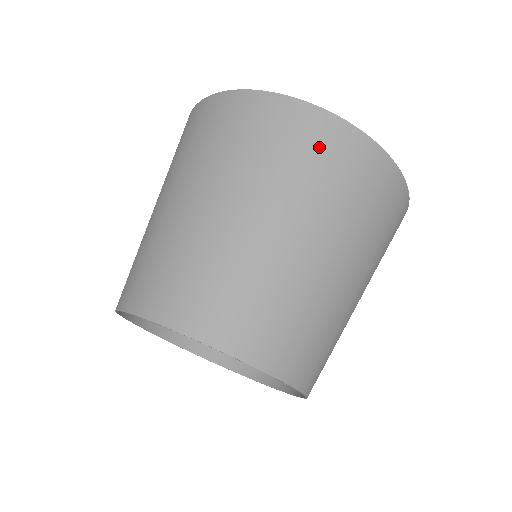
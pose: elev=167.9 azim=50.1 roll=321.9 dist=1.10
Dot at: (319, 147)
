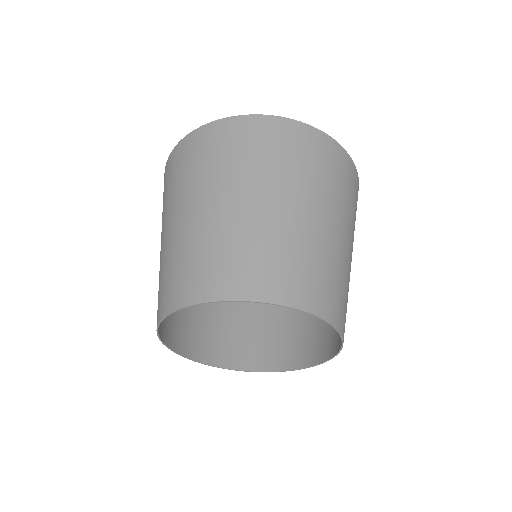
Dot at: (302, 146)
